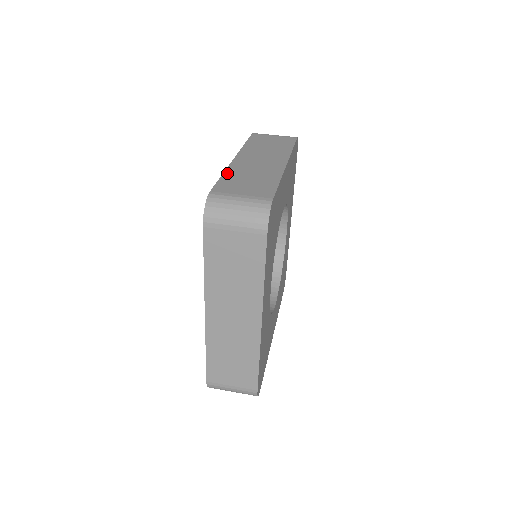
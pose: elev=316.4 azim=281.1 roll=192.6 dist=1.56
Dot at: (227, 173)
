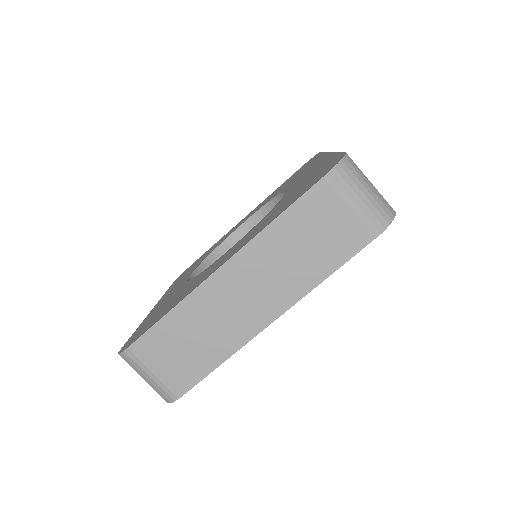
Dot at: (178, 310)
